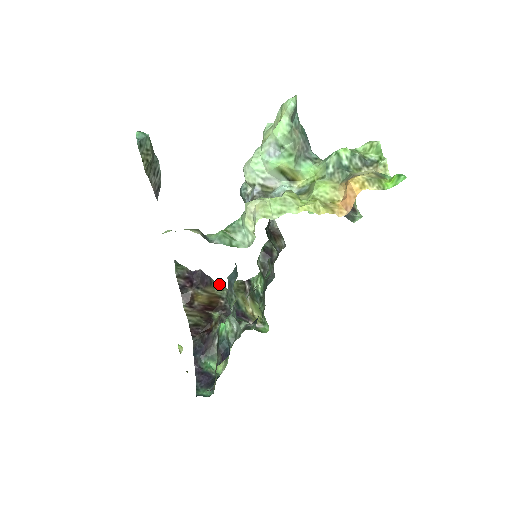
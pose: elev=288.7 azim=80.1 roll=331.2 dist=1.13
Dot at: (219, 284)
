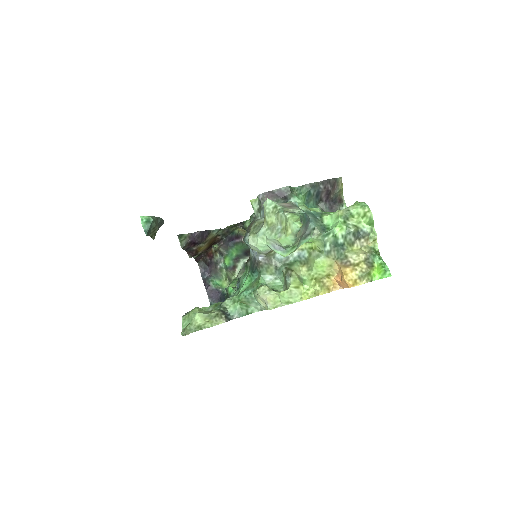
Dot at: (216, 230)
